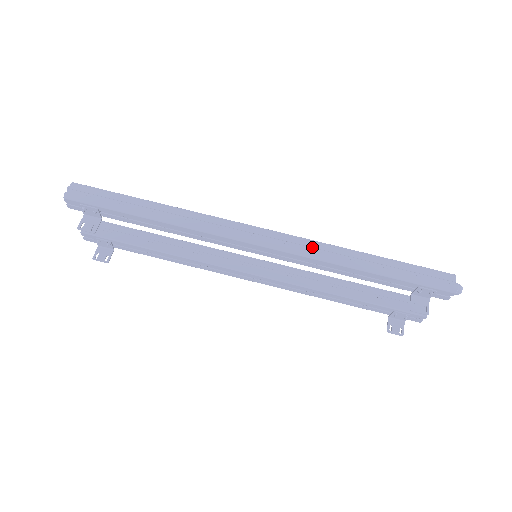
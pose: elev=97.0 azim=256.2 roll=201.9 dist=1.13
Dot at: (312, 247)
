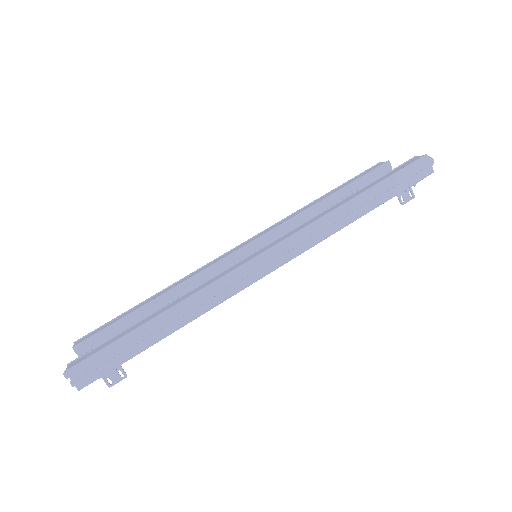
Dot at: (315, 231)
